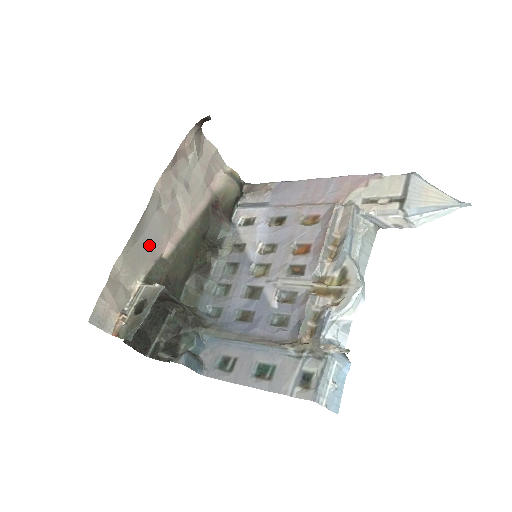
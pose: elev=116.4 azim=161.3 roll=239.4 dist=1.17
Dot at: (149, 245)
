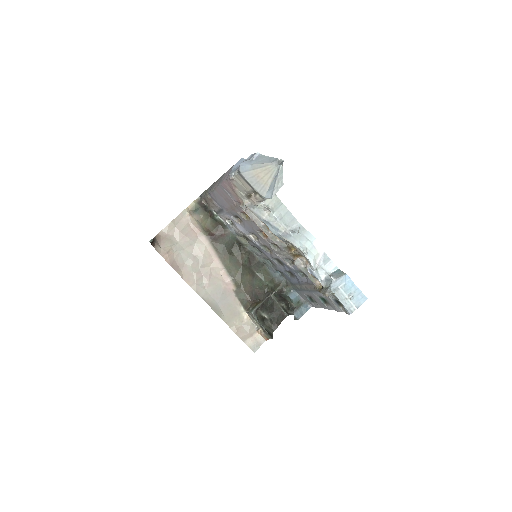
Dot at: (225, 300)
